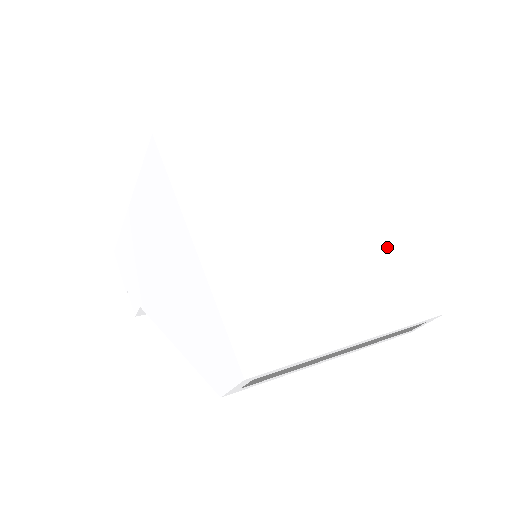
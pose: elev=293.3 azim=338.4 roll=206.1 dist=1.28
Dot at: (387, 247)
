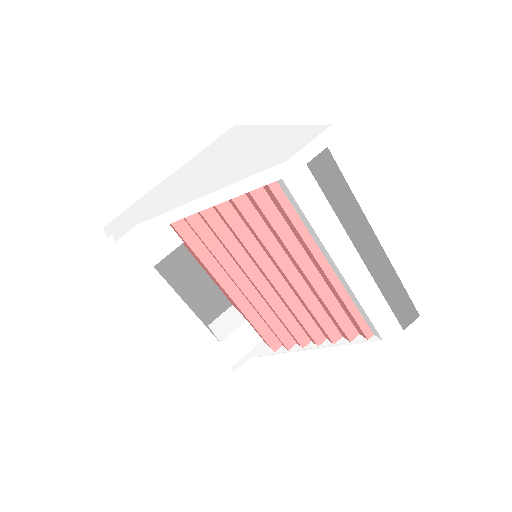
Dot at: occluded
